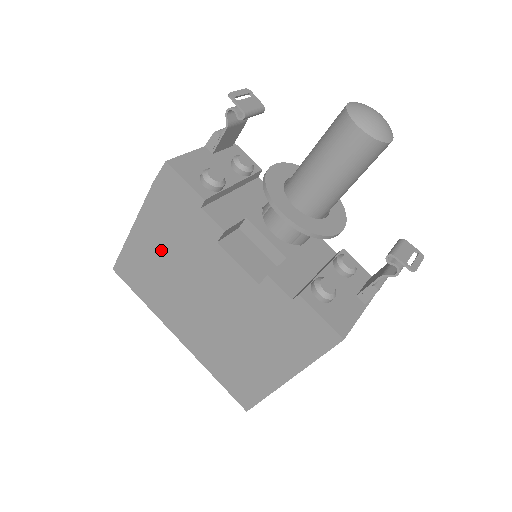
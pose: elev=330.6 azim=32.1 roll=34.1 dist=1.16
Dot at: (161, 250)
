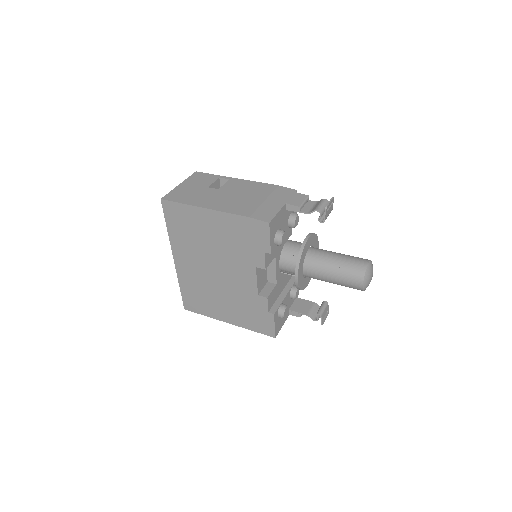
Dot at: (214, 233)
